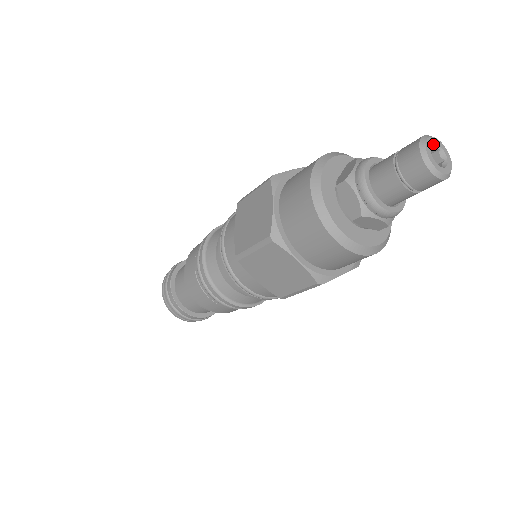
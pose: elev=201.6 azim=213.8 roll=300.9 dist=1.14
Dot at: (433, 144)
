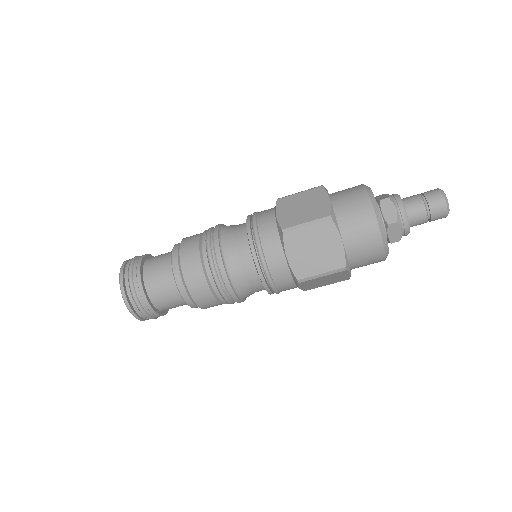
Dot at: occluded
